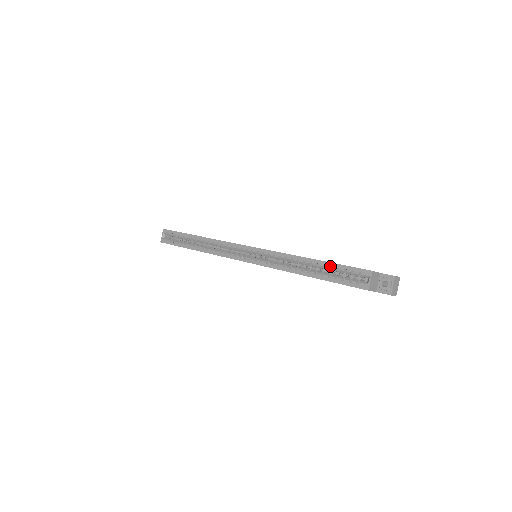
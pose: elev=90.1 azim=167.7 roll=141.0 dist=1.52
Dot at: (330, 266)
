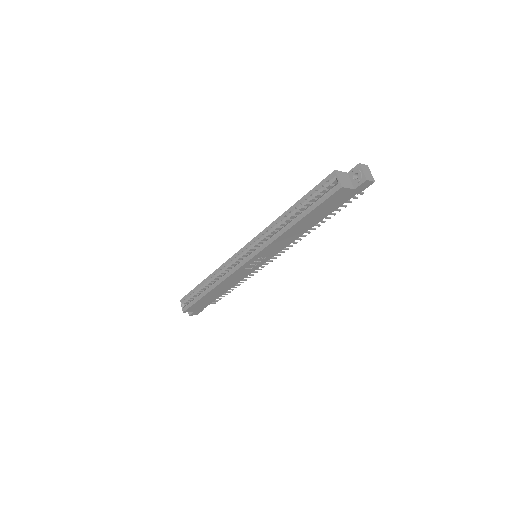
Dot at: (305, 200)
